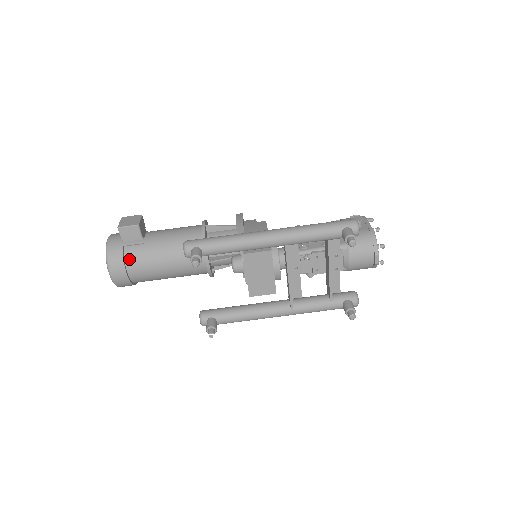
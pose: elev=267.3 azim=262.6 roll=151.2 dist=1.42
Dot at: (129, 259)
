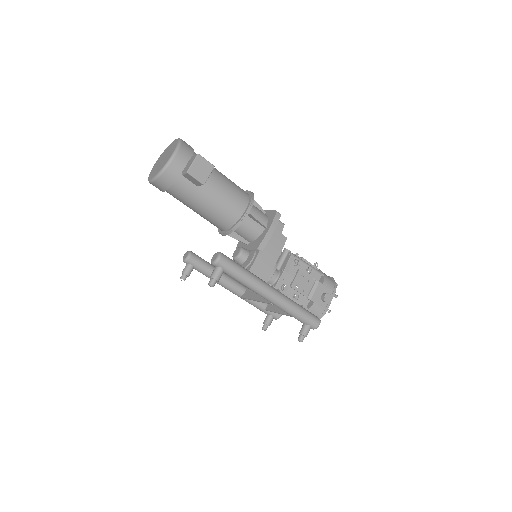
Dot at: (175, 188)
